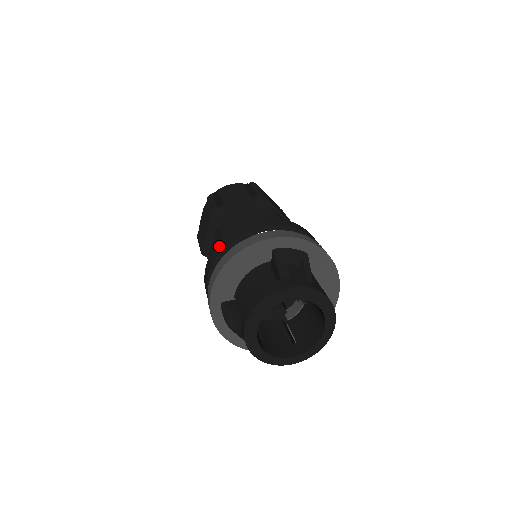
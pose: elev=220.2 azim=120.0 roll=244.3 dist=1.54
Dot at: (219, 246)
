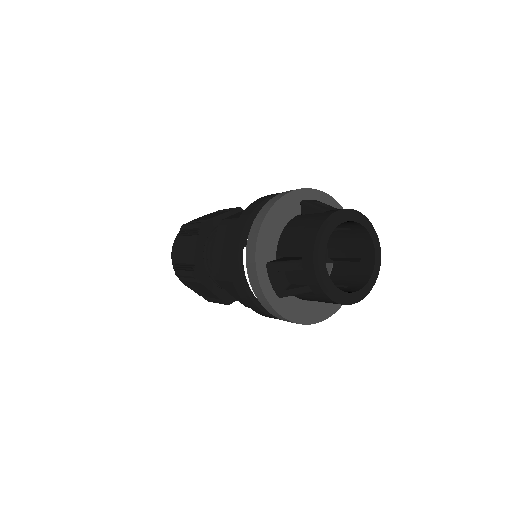
Dot at: (241, 220)
